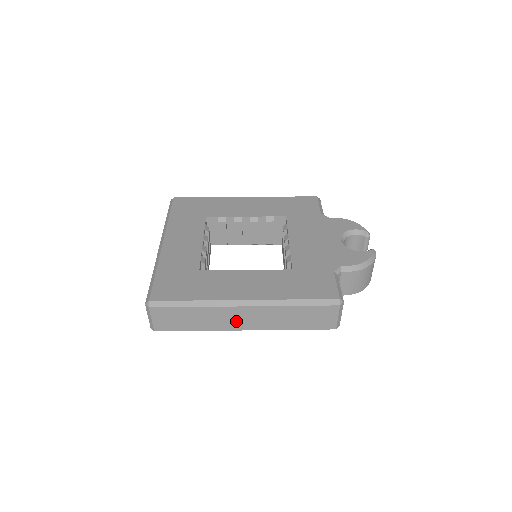
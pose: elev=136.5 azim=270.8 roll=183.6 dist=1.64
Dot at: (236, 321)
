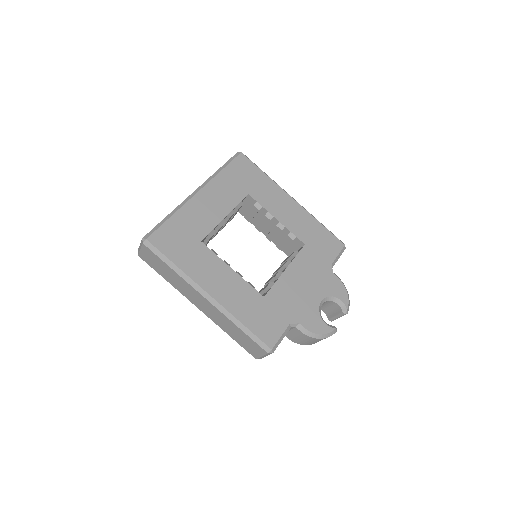
Dot at: (195, 299)
